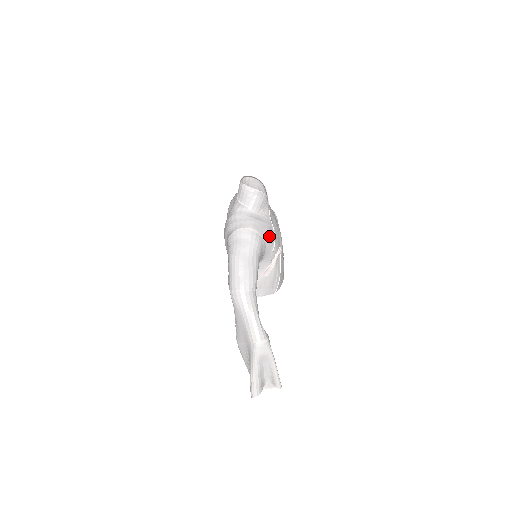
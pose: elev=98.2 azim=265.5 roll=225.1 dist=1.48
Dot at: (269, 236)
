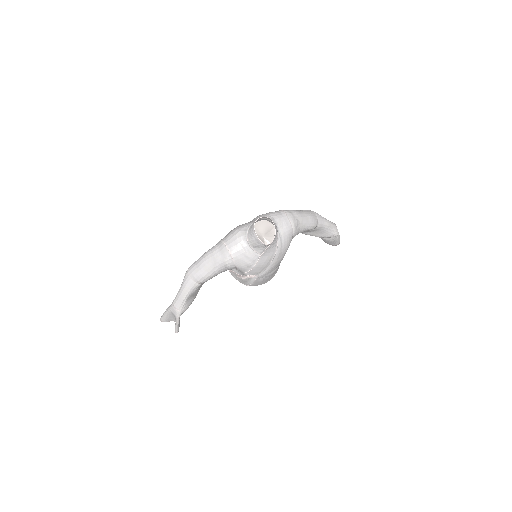
Dot at: (244, 266)
